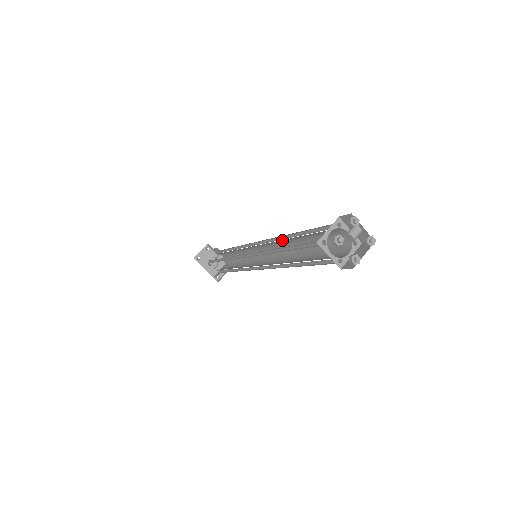
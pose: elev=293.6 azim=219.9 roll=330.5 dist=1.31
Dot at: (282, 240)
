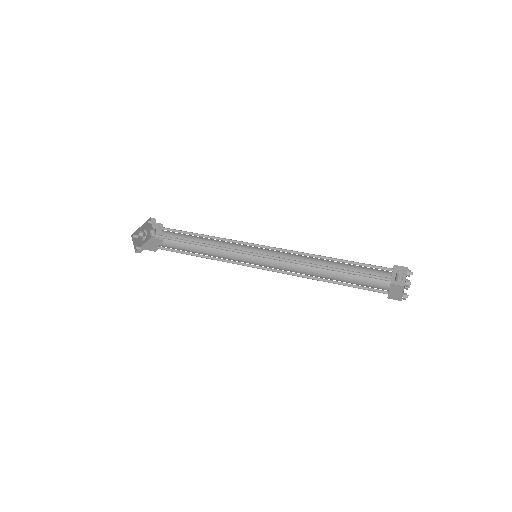
Dot at: (305, 264)
